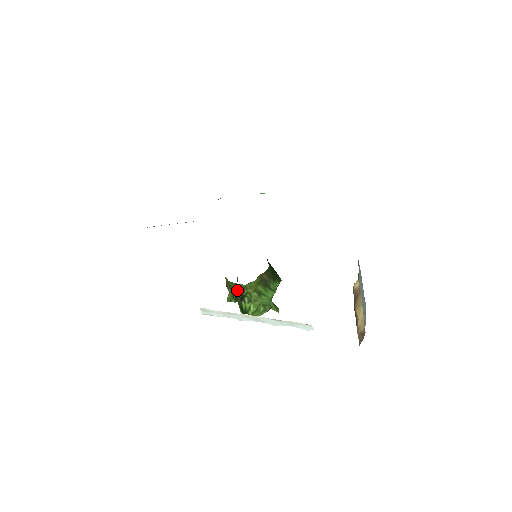
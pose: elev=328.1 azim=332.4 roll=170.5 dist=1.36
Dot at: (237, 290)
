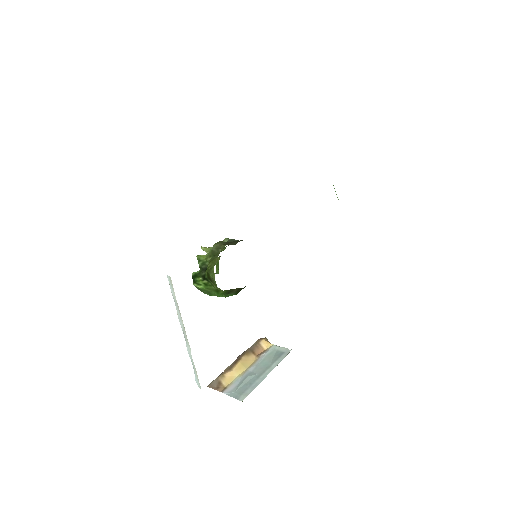
Dot at: (210, 277)
